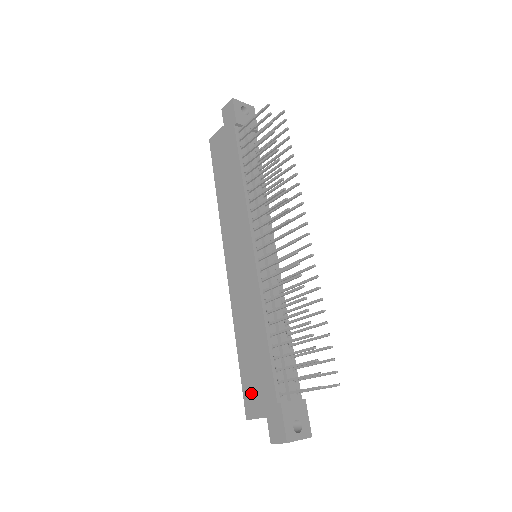
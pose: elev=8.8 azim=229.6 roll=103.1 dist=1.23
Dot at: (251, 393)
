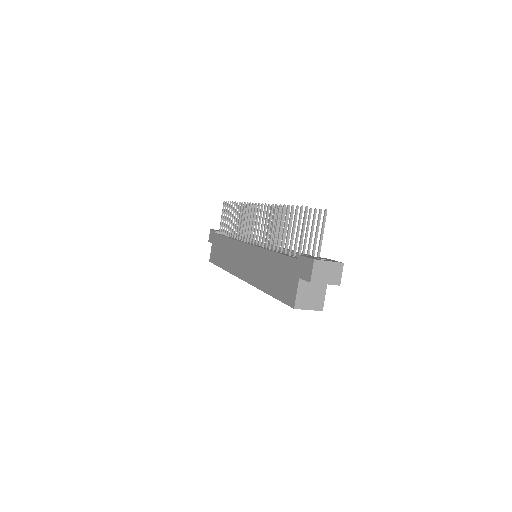
Dot at: (286, 290)
